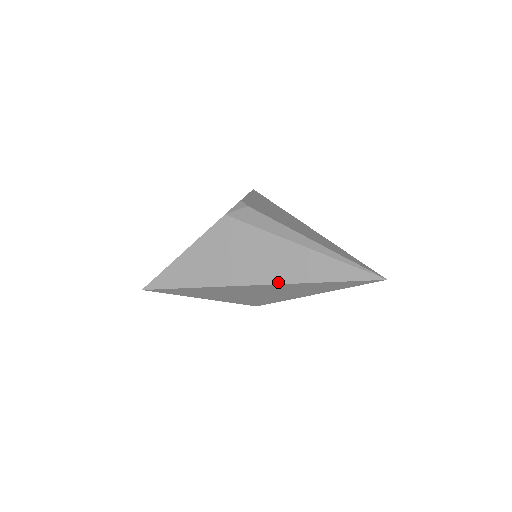
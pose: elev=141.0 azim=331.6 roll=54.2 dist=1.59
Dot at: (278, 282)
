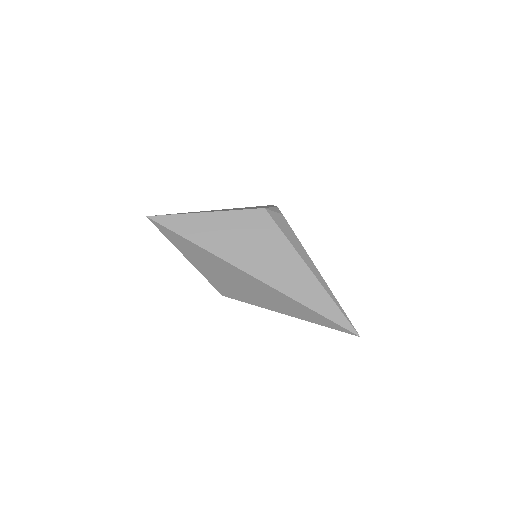
Dot at: (275, 287)
